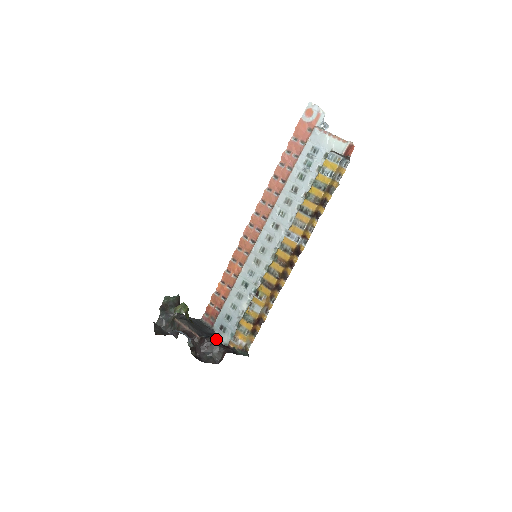
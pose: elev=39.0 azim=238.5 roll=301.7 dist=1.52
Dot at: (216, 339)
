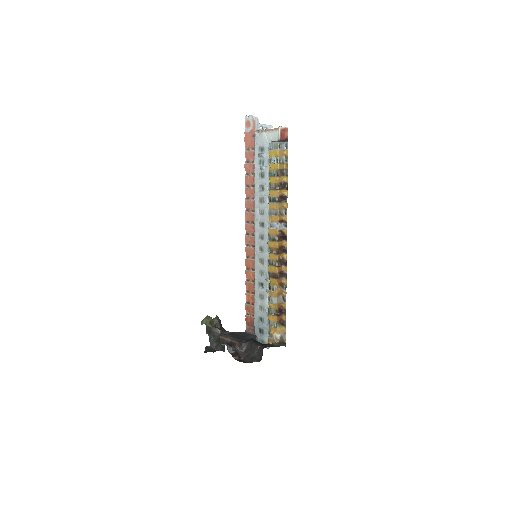
Dot at: (255, 341)
